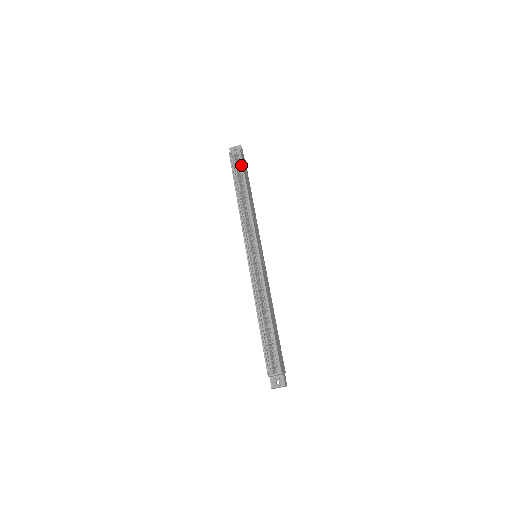
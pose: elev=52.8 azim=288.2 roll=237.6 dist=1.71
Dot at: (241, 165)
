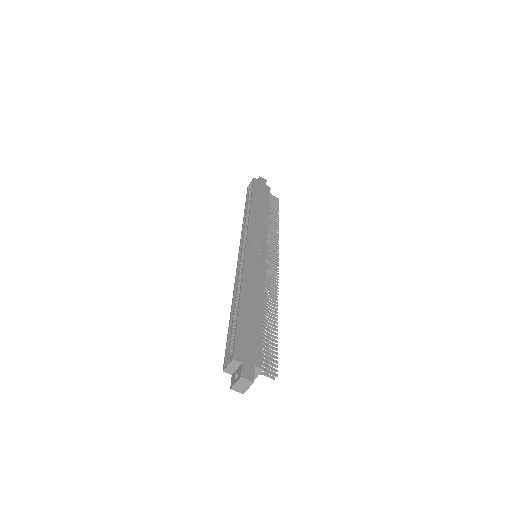
Dot at: (253, 188)
